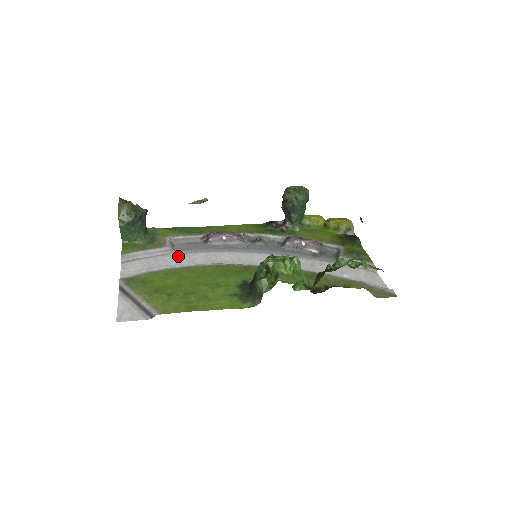
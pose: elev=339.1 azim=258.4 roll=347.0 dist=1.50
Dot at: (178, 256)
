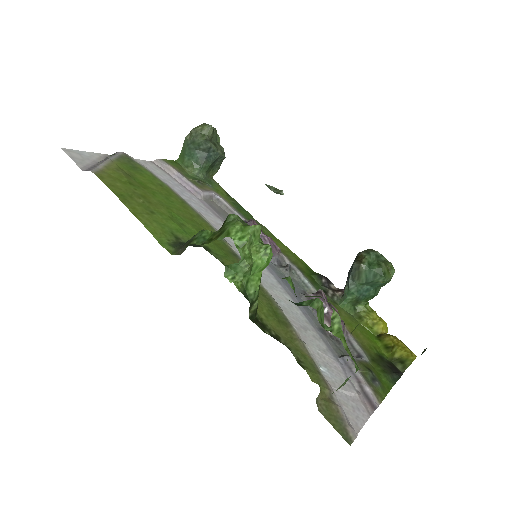
Dot at: (198, 202)
